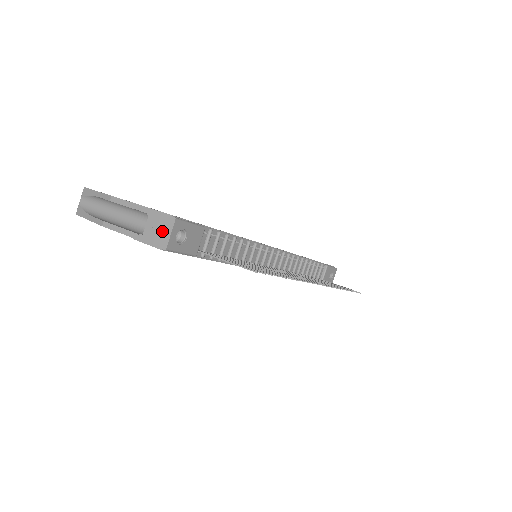
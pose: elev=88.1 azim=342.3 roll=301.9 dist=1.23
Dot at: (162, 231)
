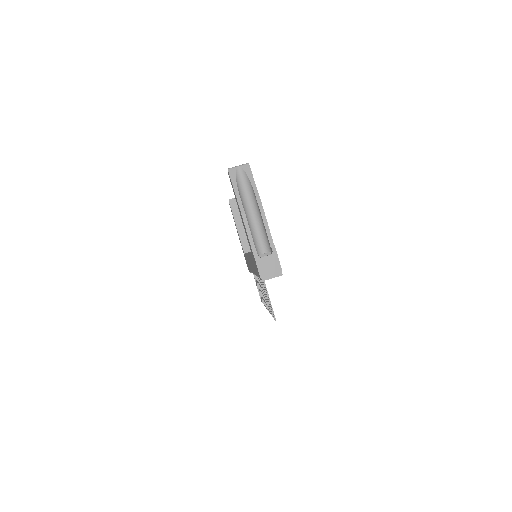
Dot at: (270, 271)
